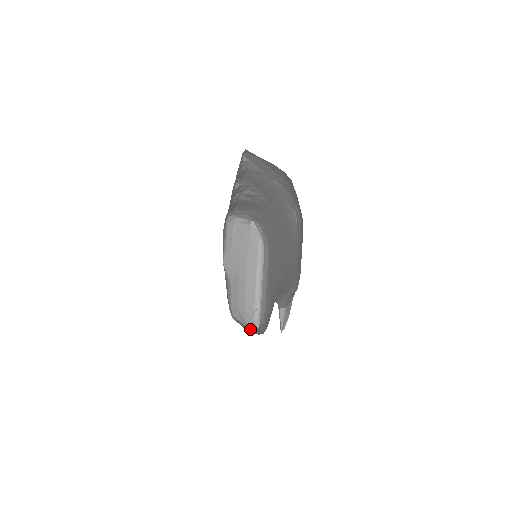
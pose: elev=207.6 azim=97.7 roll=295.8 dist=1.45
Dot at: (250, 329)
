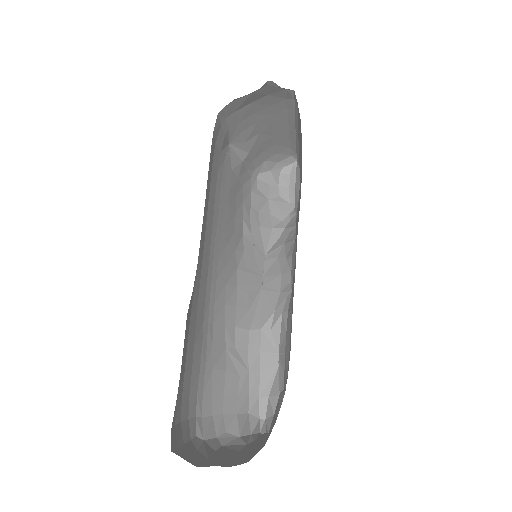
Dot at: (284, 171)
